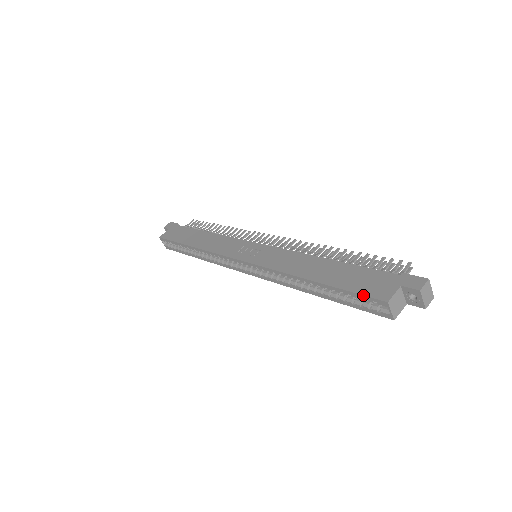
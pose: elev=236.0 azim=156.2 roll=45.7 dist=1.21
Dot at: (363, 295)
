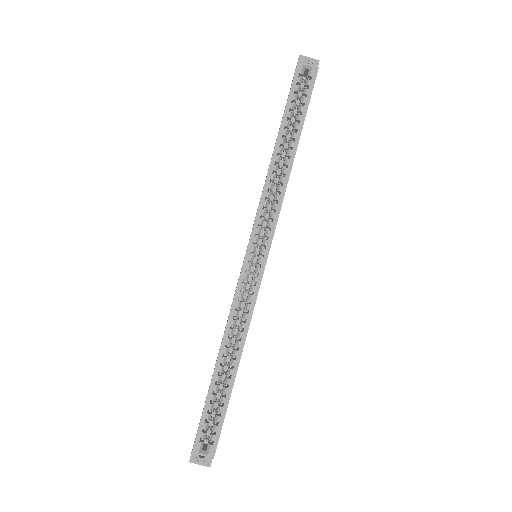
Dot at: occluded
